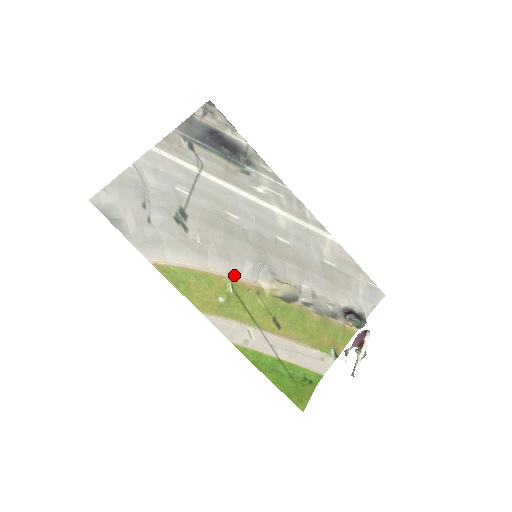
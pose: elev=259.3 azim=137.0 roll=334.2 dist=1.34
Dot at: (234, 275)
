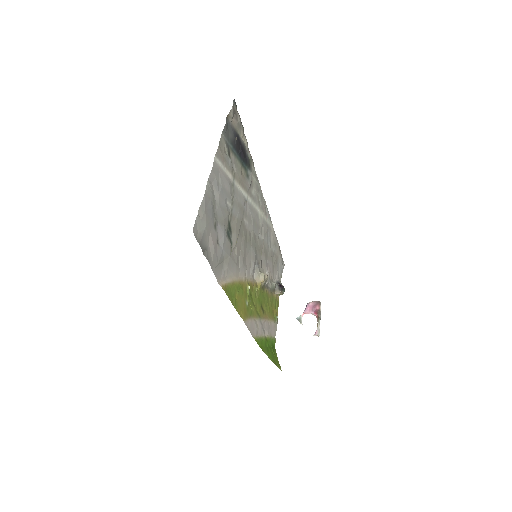
Dot at: (247, 277)
